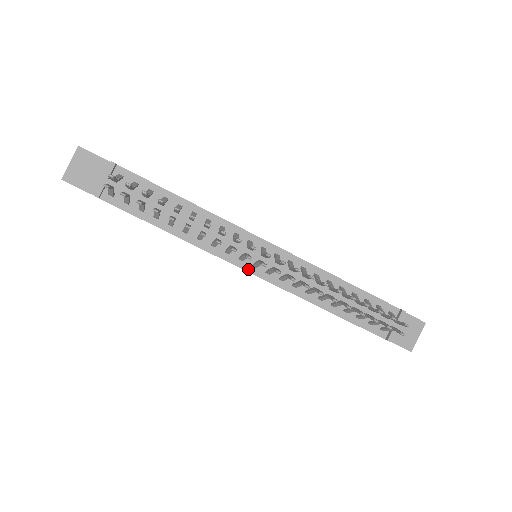
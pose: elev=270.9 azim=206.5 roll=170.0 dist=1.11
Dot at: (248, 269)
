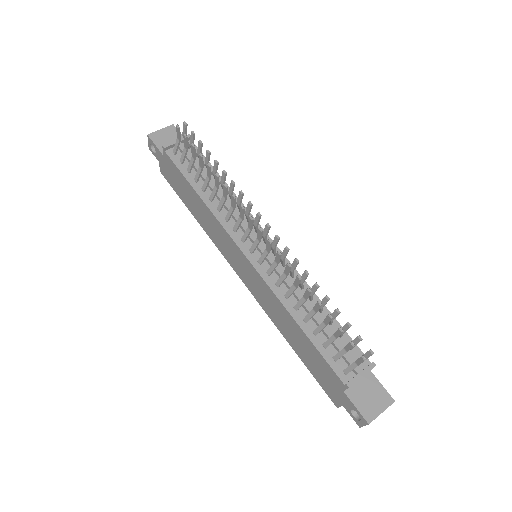
Dot at: (244, 251)
